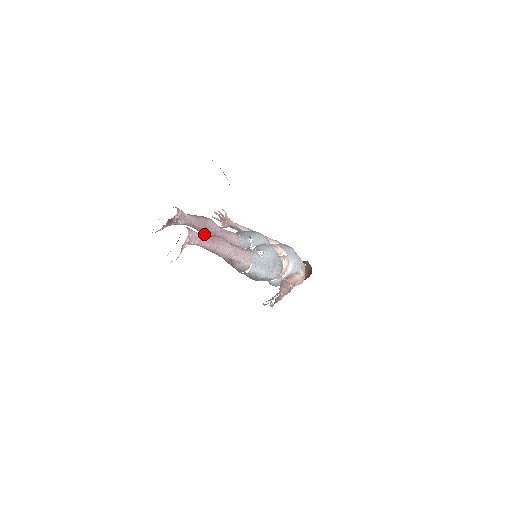
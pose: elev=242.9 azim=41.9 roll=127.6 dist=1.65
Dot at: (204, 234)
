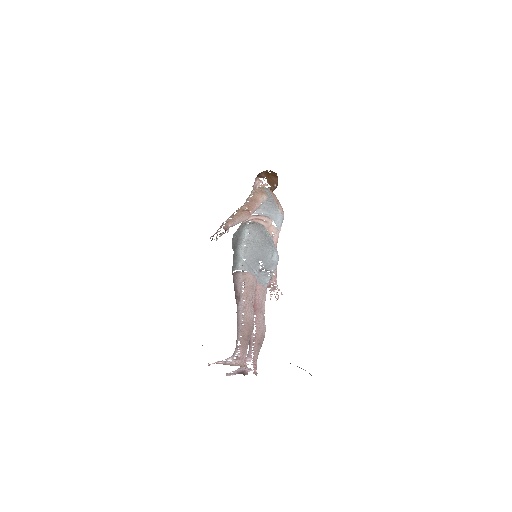
Dot at: (257, 351)
